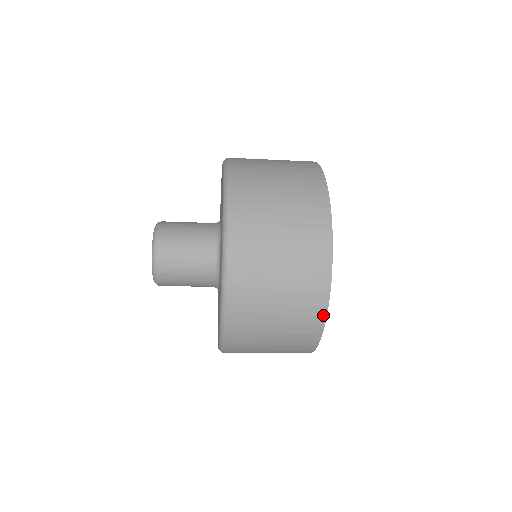
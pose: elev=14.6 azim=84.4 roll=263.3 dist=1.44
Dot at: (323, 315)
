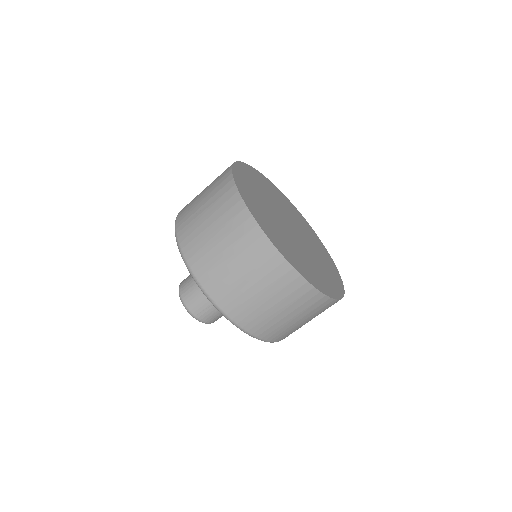
Dot at: (230, 175)
